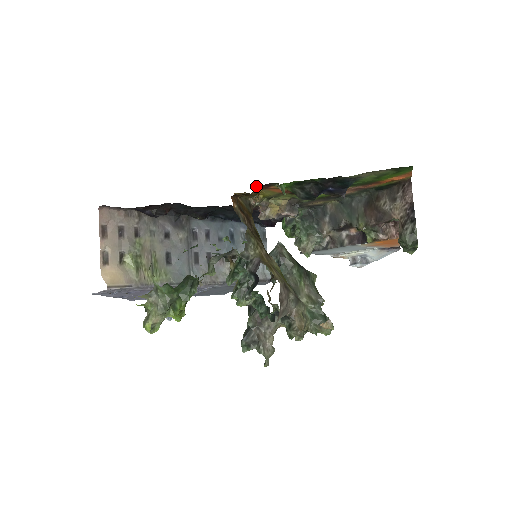
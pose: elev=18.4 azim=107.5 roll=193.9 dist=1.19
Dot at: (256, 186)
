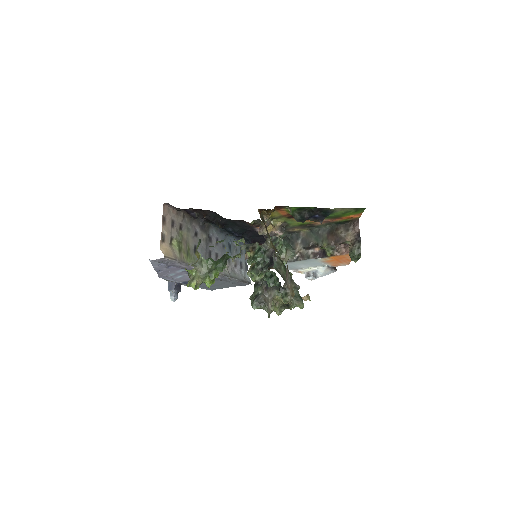
Dot at: (275, 206)
